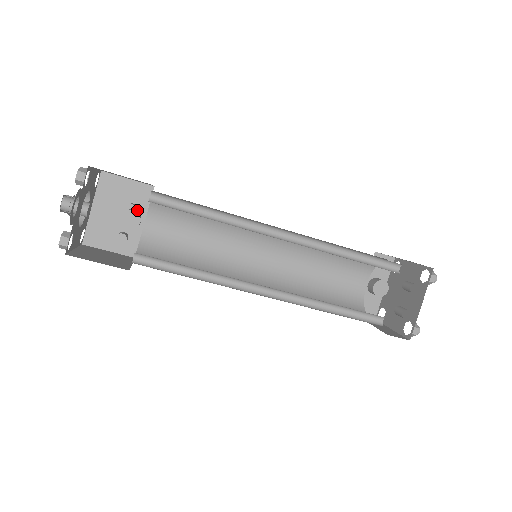
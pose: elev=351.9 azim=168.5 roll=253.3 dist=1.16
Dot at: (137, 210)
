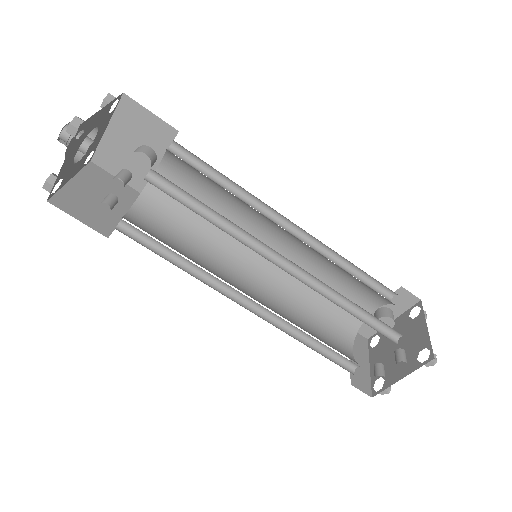
Dot at: (154, 149)
